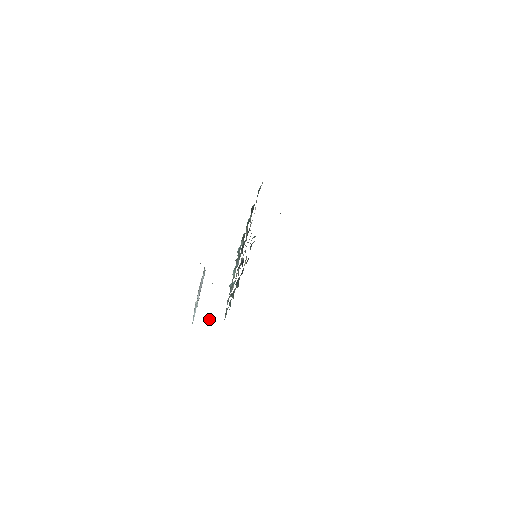
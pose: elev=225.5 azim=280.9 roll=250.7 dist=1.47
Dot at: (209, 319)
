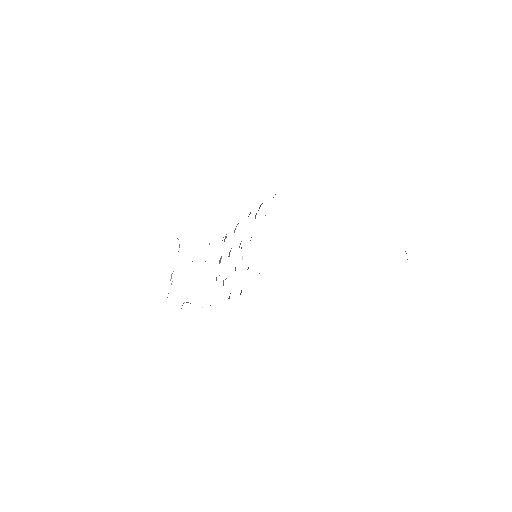
Dot at: occluded
